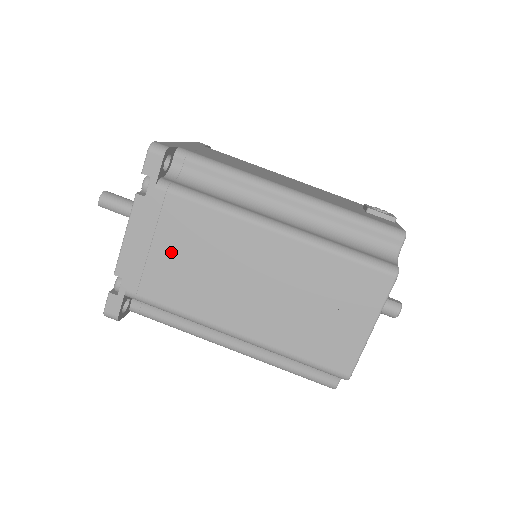
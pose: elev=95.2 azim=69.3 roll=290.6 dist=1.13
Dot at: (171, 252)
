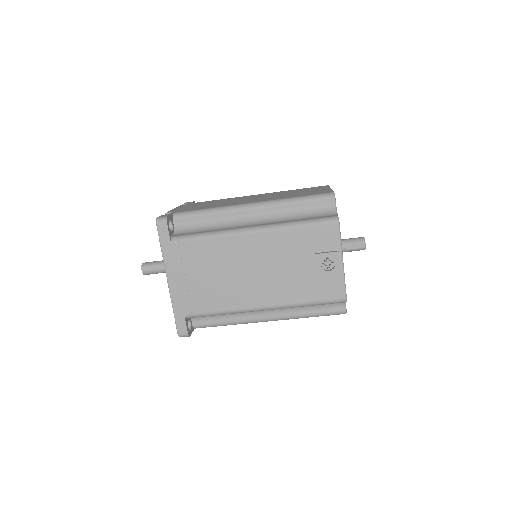
Dot at: occluded
